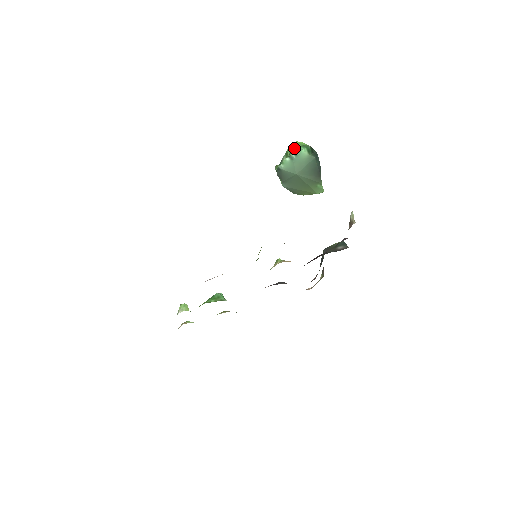
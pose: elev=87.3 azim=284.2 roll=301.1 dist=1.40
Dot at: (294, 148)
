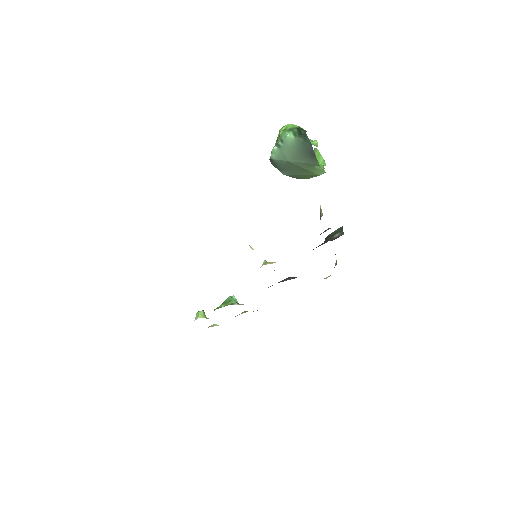
Dot at: (281, 134)
